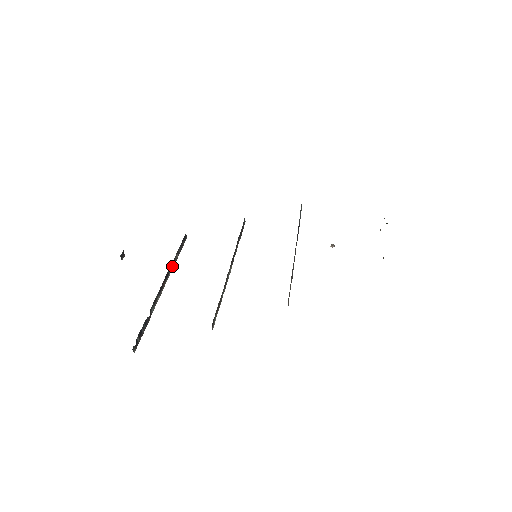
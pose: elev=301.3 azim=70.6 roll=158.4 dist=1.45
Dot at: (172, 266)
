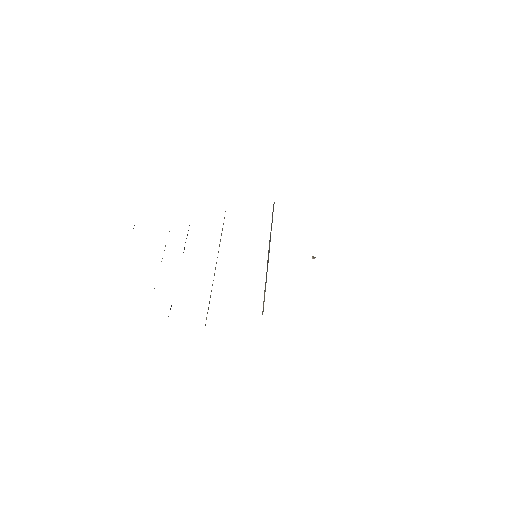
Dot at: occluded
